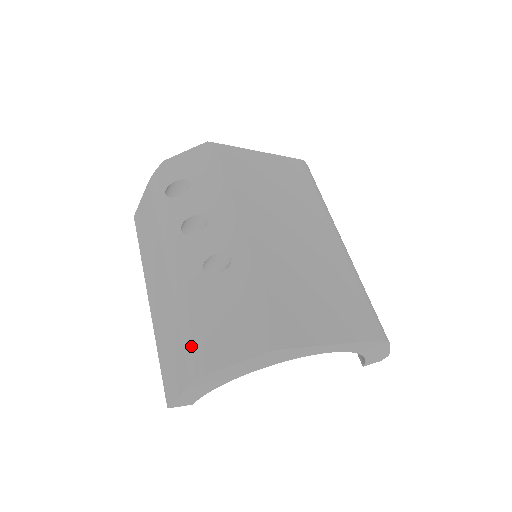
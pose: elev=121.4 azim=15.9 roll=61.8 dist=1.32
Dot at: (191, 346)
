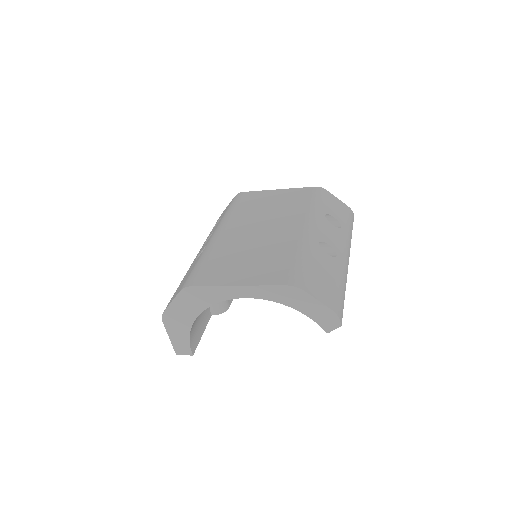
Dot at: occluded
